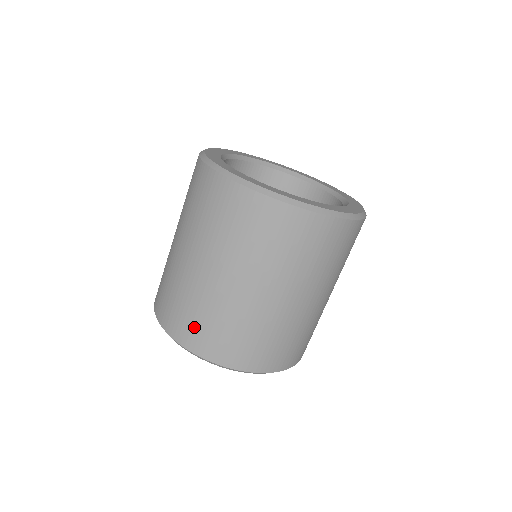
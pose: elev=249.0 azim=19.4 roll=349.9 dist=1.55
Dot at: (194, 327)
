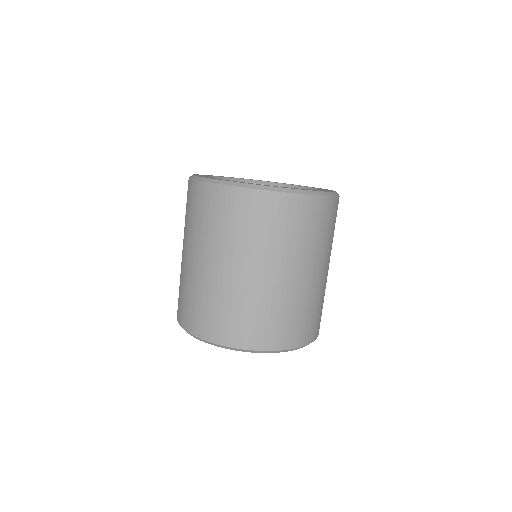
Dot at: (252, 327)
